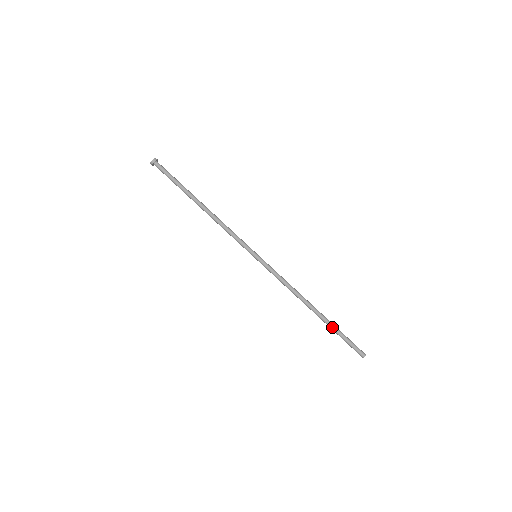
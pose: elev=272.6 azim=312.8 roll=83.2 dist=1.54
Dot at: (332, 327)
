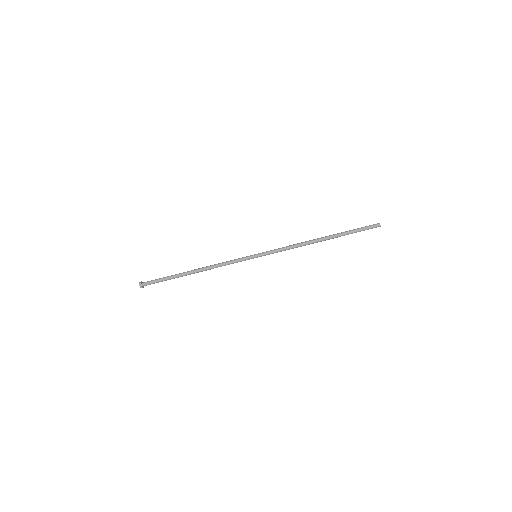
Dot at: (343, 235)
